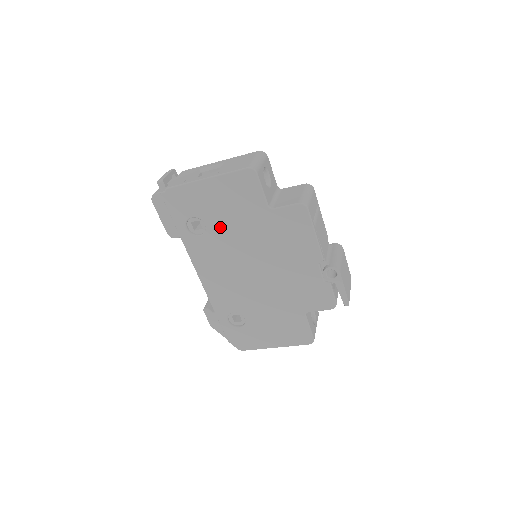
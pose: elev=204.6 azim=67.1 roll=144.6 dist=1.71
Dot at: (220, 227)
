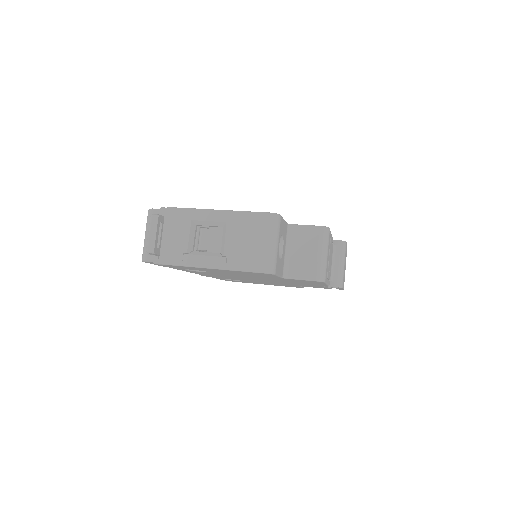
Dot at: occluded
